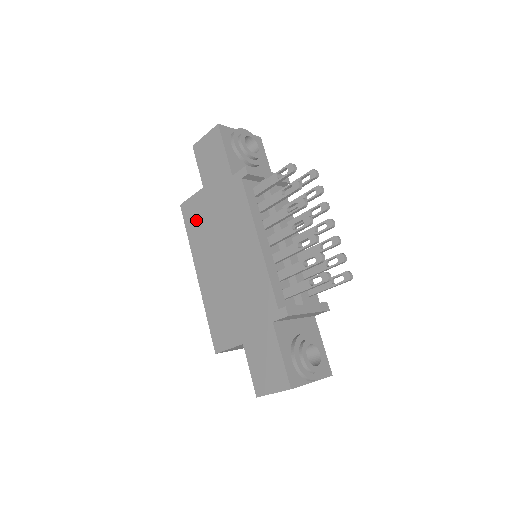
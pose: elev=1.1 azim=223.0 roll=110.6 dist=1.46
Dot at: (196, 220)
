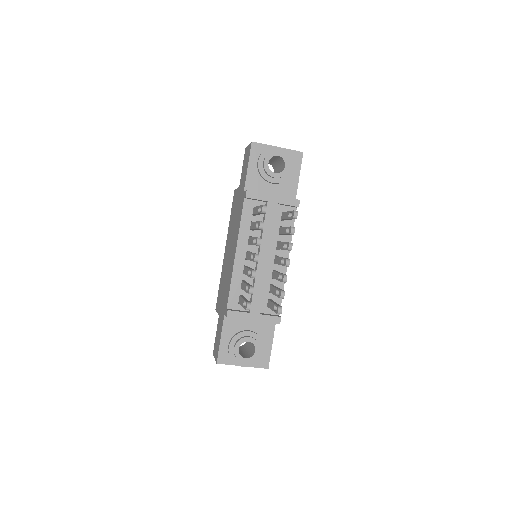
Dot at: (233, 209)
